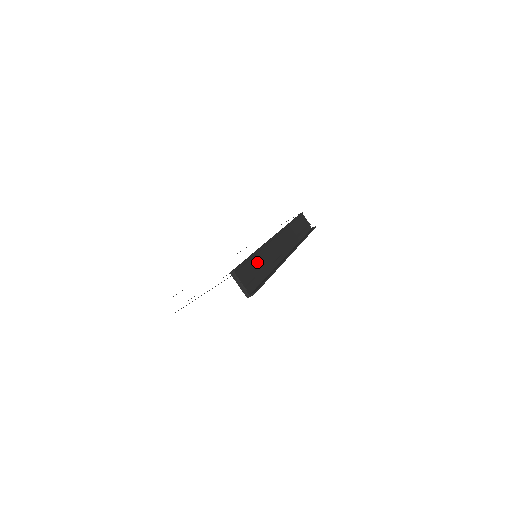
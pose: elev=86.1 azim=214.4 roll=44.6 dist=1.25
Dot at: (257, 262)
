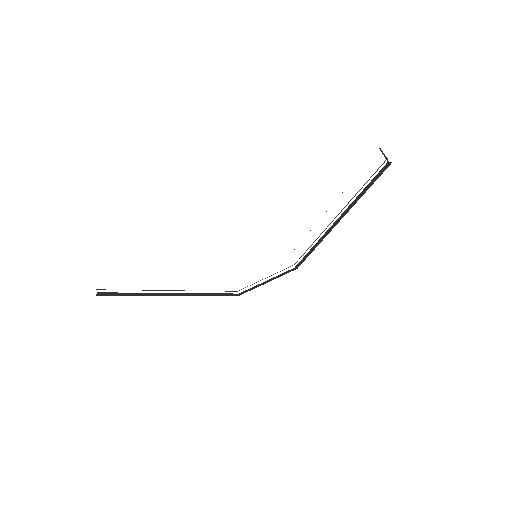
Dot at: occluded
